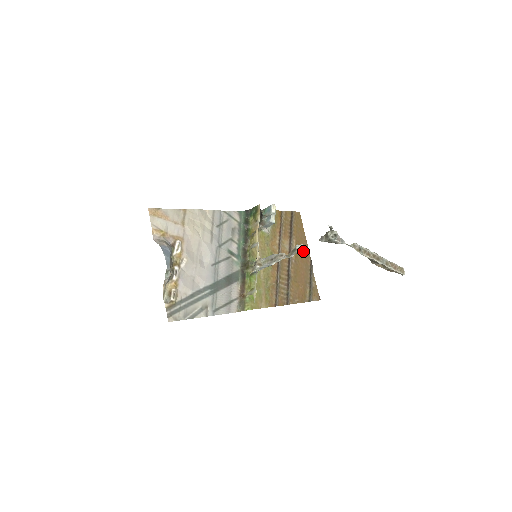
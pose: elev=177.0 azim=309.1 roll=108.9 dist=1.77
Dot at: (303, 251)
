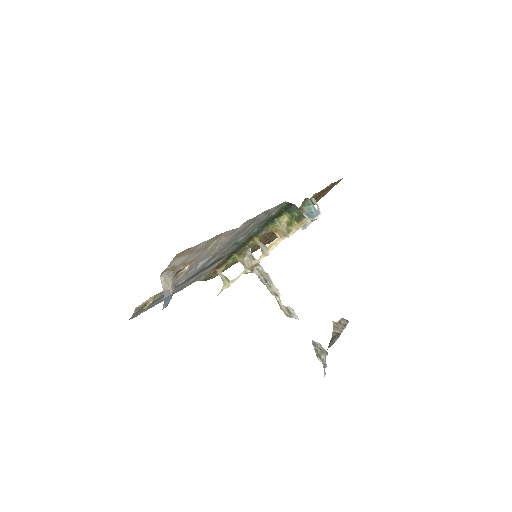
Dot at: occluded
